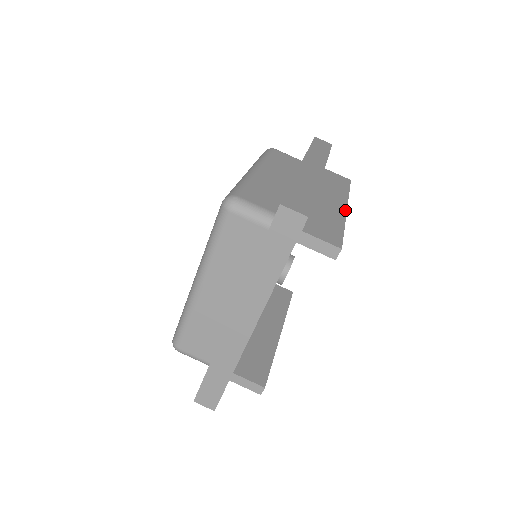
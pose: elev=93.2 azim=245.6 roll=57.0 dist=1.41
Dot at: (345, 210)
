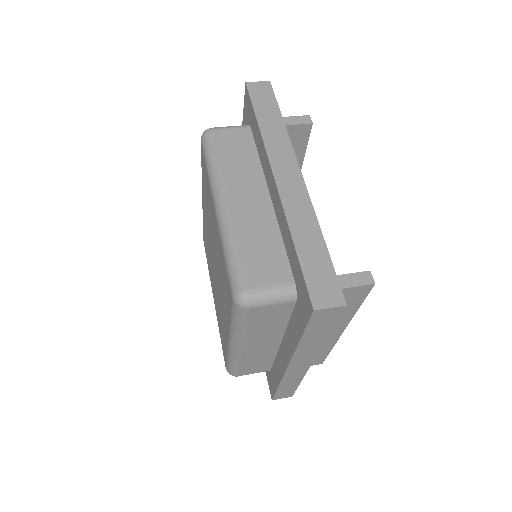
Dot at: occluded
